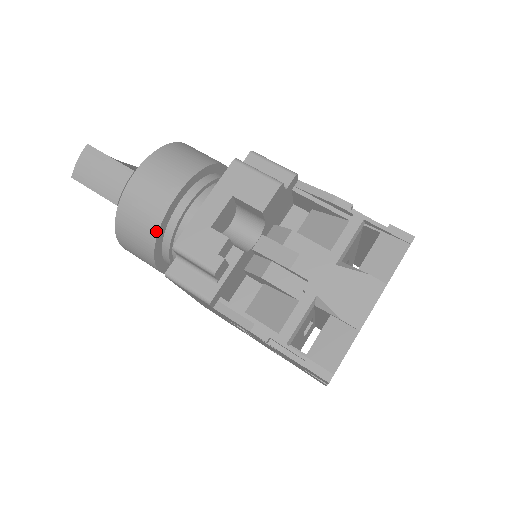
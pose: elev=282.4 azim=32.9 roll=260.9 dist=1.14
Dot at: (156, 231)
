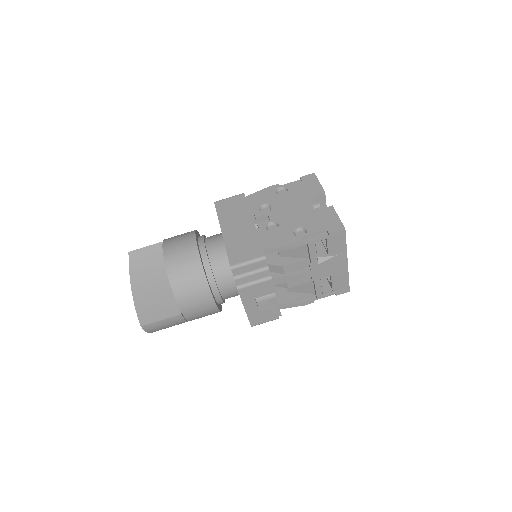
Dot at: occluded
